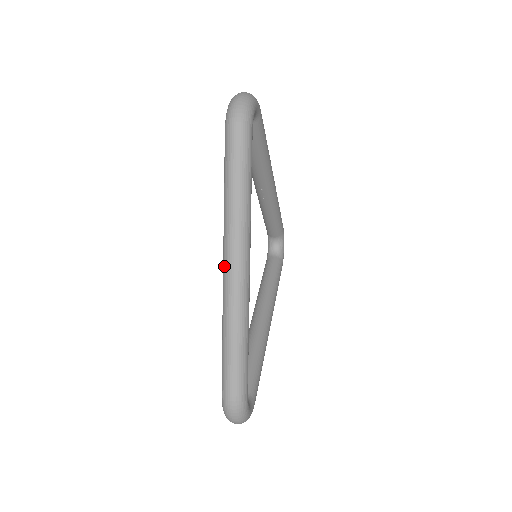
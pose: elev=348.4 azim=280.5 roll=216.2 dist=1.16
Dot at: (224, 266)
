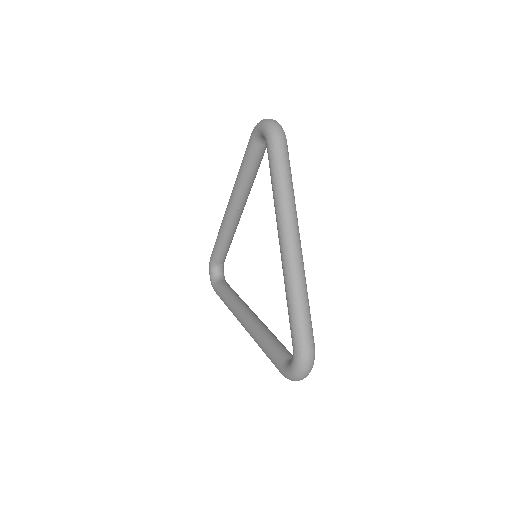
Dot at: (285, 239)
